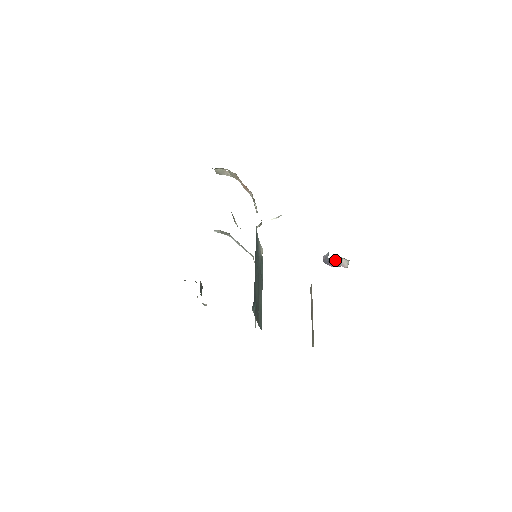
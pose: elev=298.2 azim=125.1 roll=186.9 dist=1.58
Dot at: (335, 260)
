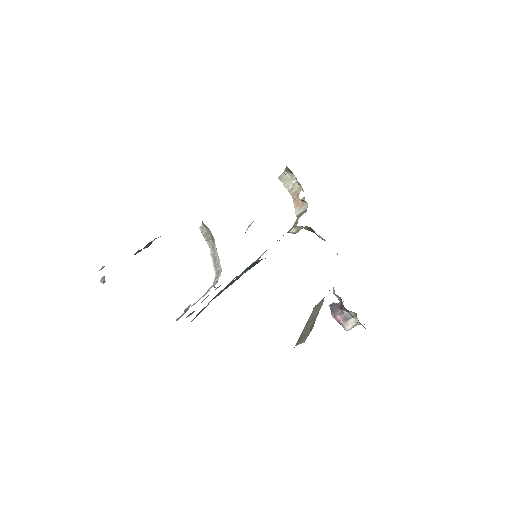
Dot at: (346, 312)
